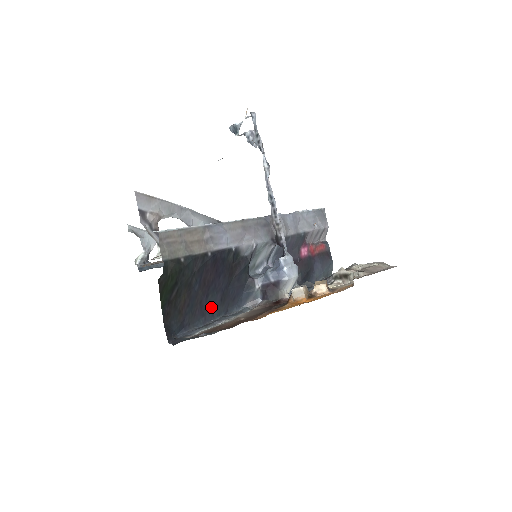
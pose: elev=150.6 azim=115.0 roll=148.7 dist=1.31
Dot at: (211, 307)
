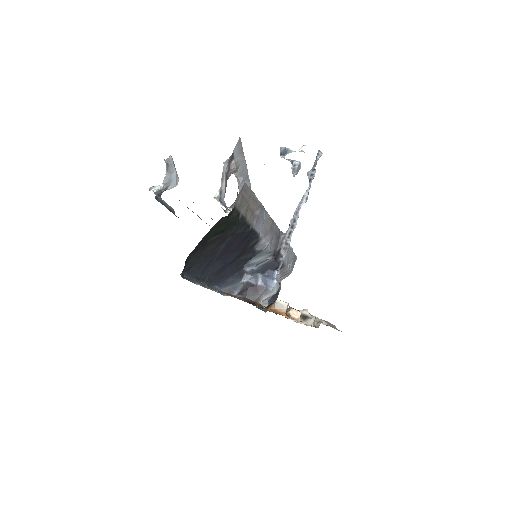
Dot at: (210, 271)
